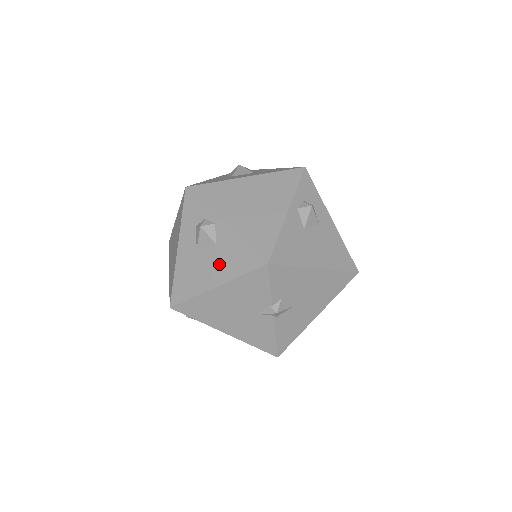
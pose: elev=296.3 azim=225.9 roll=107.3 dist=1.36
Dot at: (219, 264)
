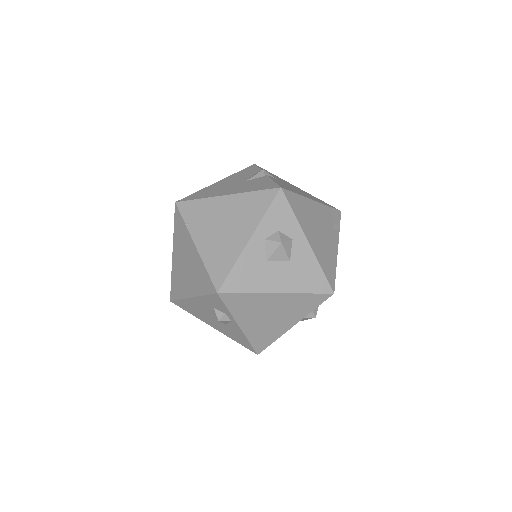
Dot at: (222, 328)
